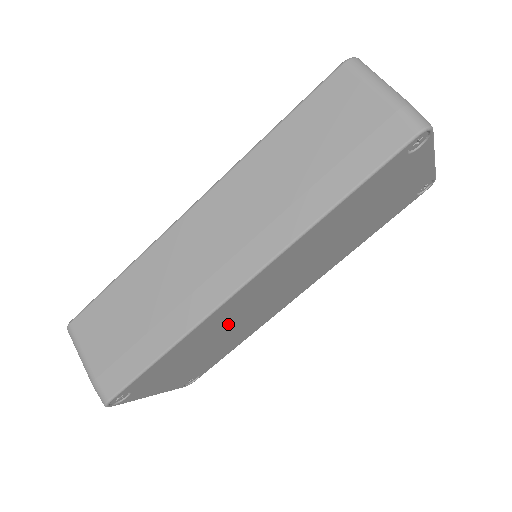
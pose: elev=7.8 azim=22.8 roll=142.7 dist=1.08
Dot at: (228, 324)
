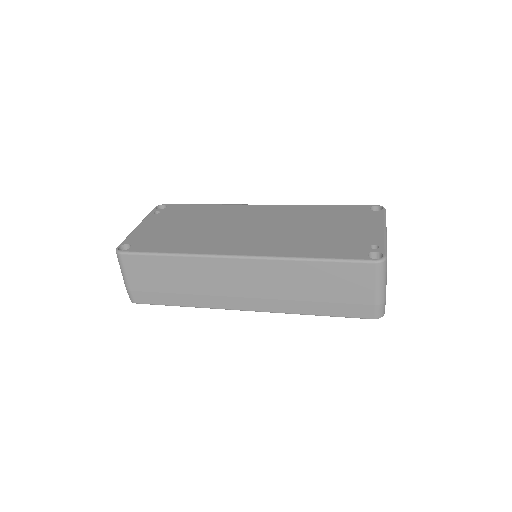
Dot at: occluded
